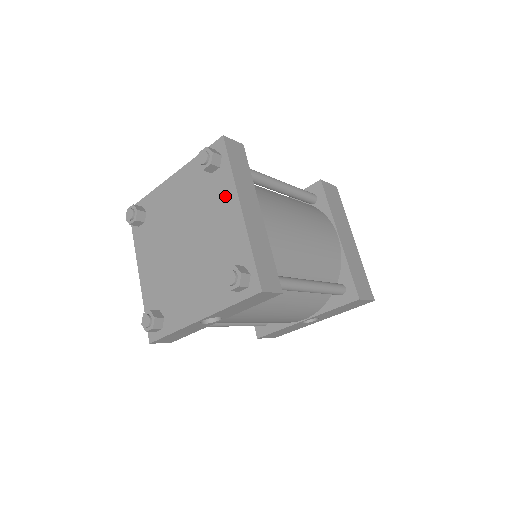
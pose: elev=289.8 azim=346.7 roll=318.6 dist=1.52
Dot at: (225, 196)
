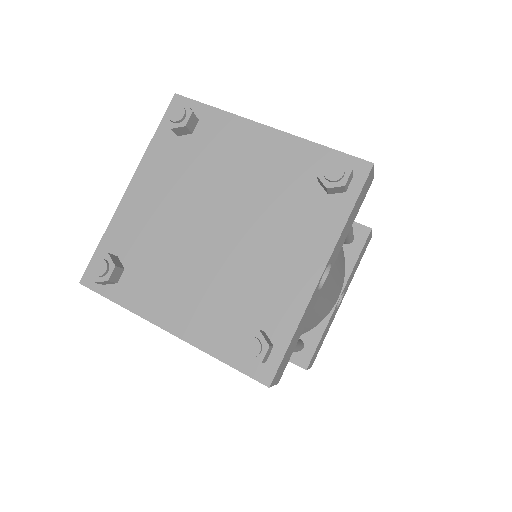
Dot at: (233, 135)
